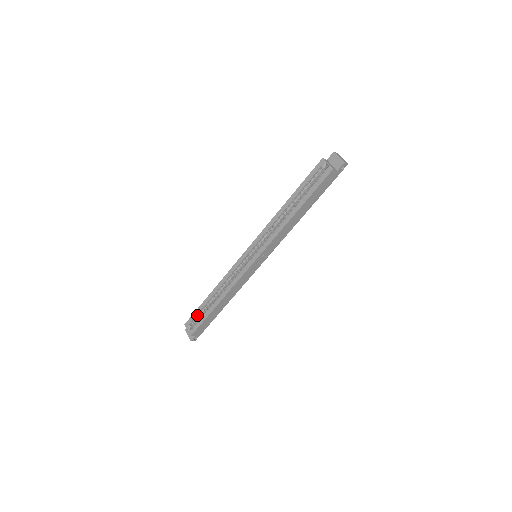
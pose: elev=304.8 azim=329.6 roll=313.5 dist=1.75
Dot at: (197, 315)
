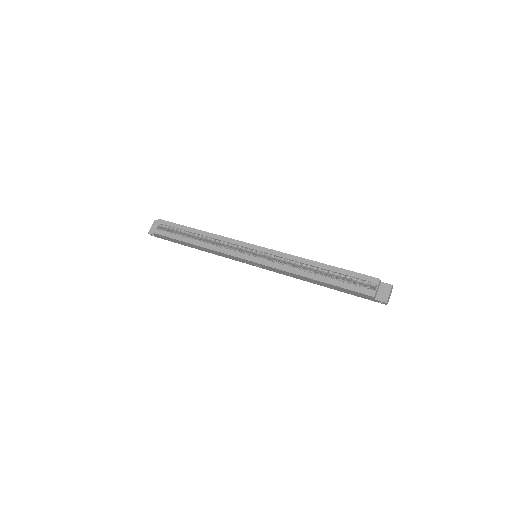
Dot at: (173, 227)
